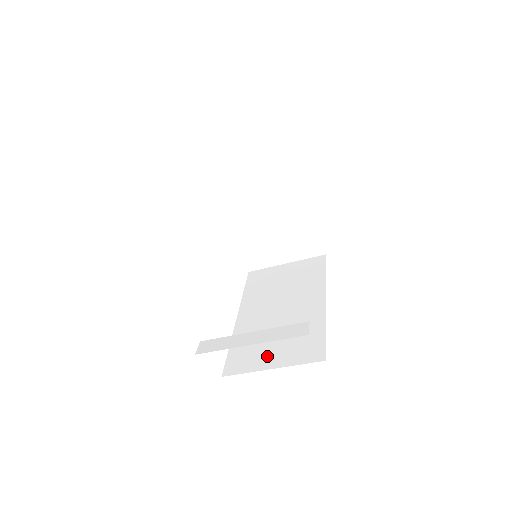
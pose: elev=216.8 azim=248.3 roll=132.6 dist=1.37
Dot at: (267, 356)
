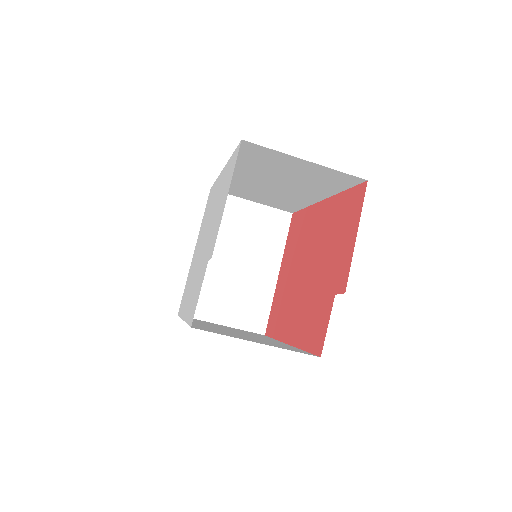
Dot at: (245, 338)
